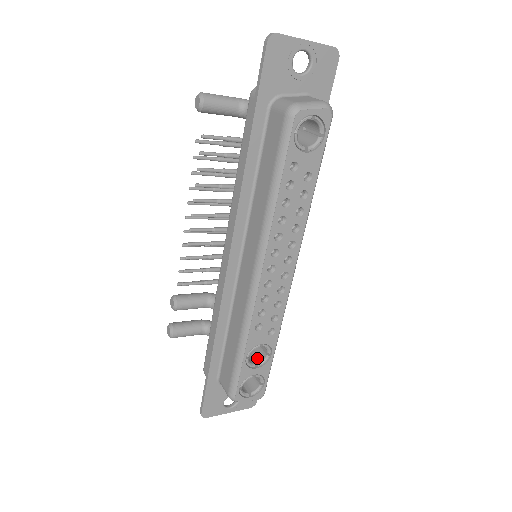
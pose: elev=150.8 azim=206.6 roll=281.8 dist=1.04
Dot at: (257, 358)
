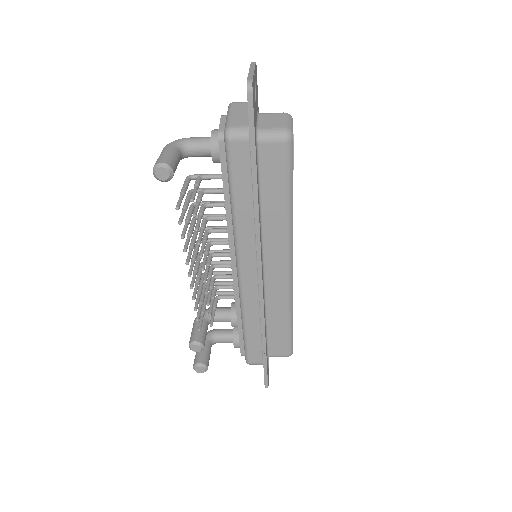
Dot at: occluded
